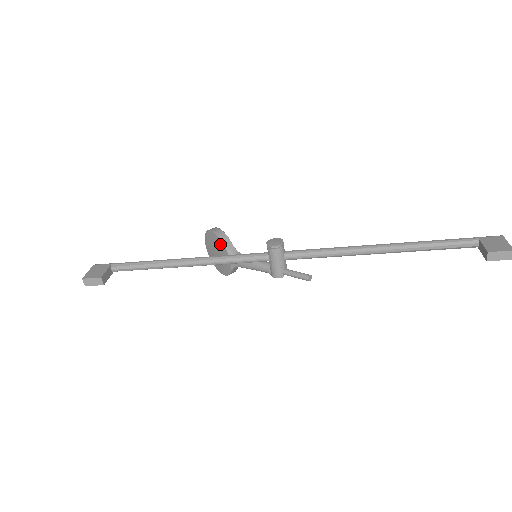
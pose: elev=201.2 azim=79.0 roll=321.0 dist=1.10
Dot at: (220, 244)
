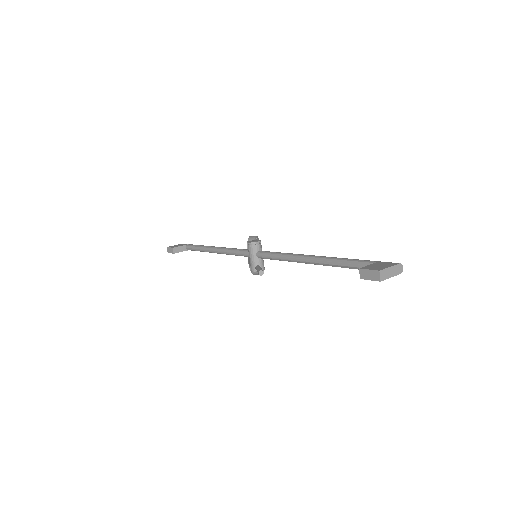
Dot at: occluded
